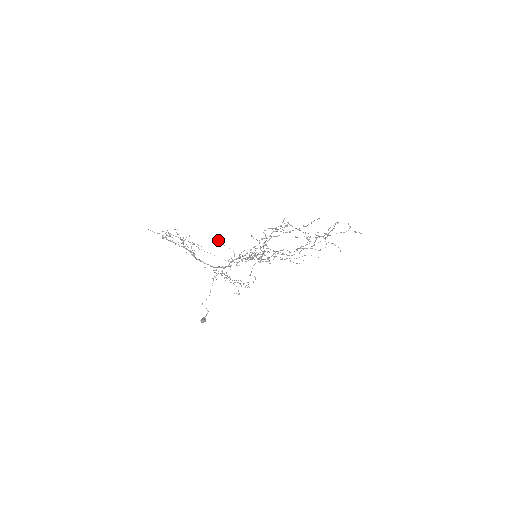
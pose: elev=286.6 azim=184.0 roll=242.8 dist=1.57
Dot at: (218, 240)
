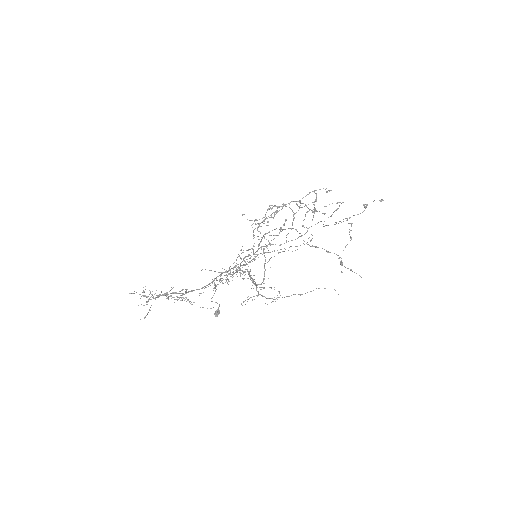
Dot at: occluded
